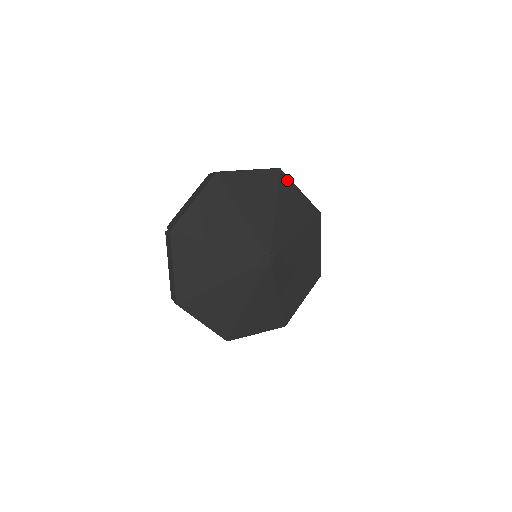
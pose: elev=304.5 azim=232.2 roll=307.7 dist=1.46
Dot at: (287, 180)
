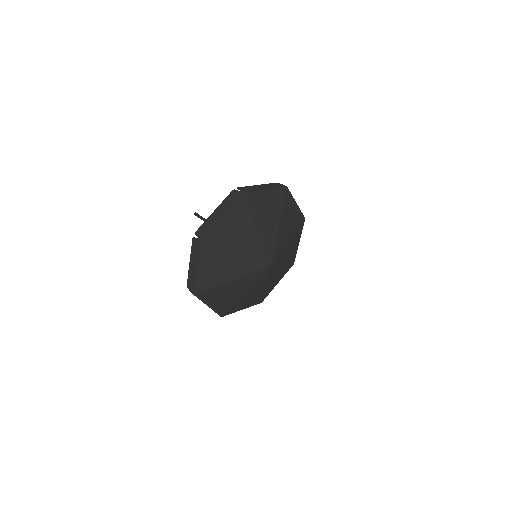
Dot at: (252, 195)
